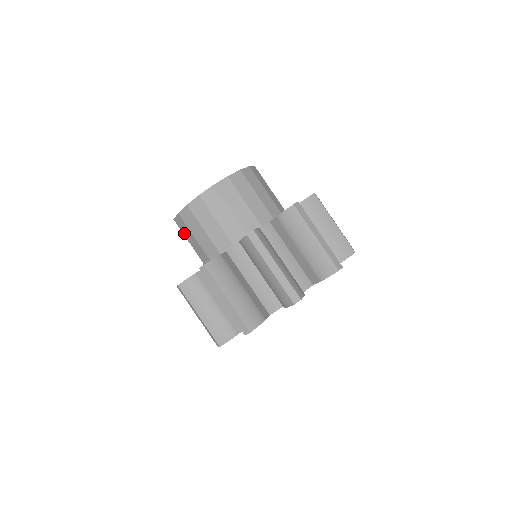
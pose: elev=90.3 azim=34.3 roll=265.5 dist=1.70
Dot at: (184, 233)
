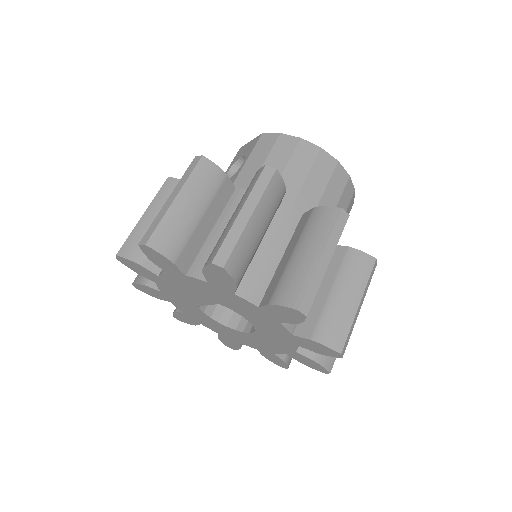
Dot at: (255, 150)
